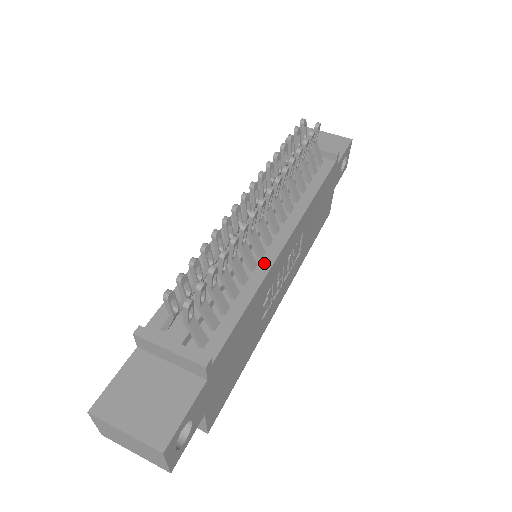
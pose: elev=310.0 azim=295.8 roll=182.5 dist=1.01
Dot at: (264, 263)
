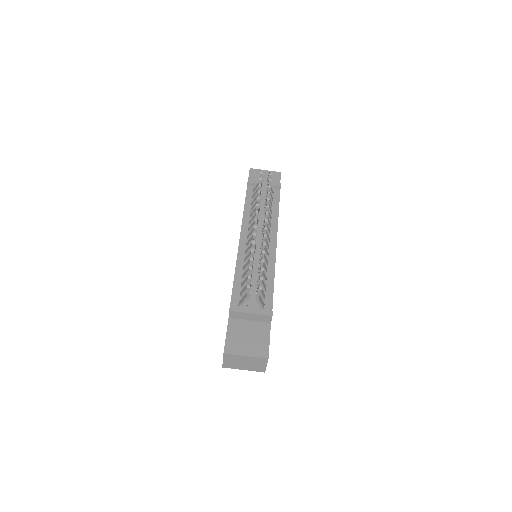
Dot at: (271, 259)
